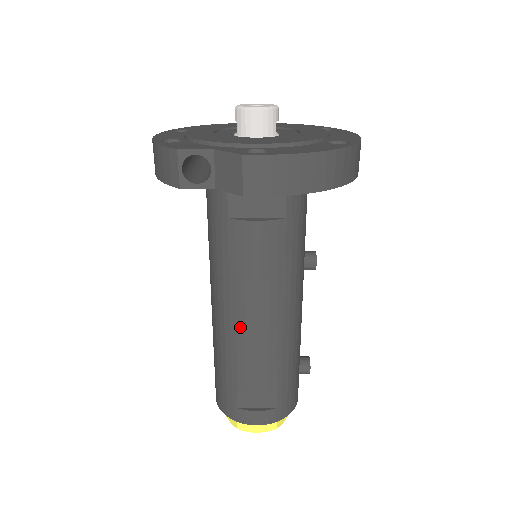
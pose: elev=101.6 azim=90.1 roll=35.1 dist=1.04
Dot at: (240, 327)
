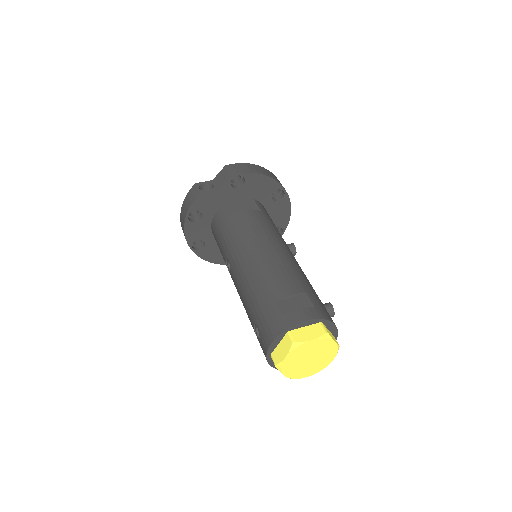
Dot at: (258, 259)
